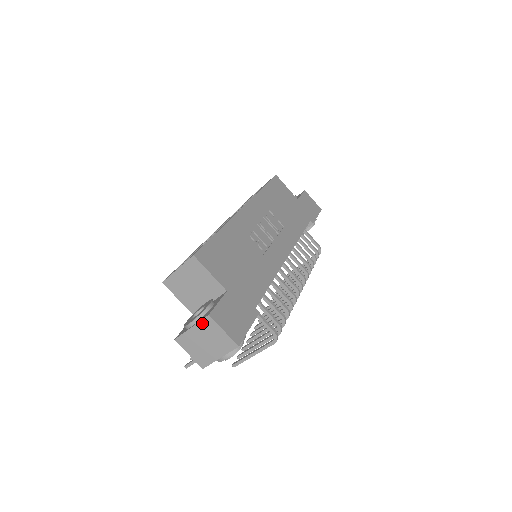
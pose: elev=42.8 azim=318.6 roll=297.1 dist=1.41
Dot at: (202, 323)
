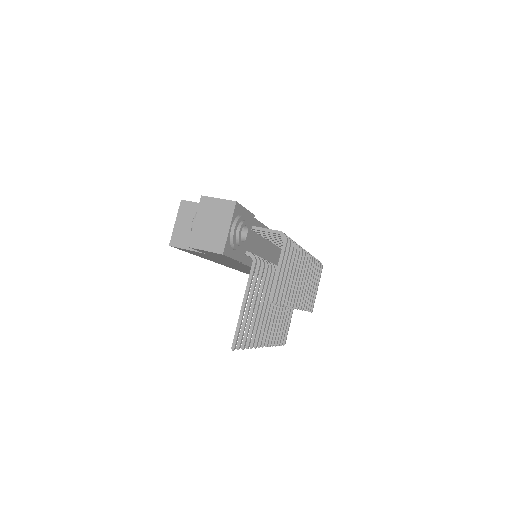
Dot at: (200, 208)
